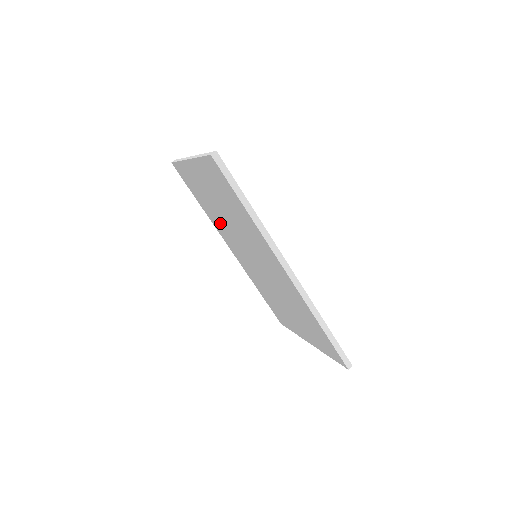
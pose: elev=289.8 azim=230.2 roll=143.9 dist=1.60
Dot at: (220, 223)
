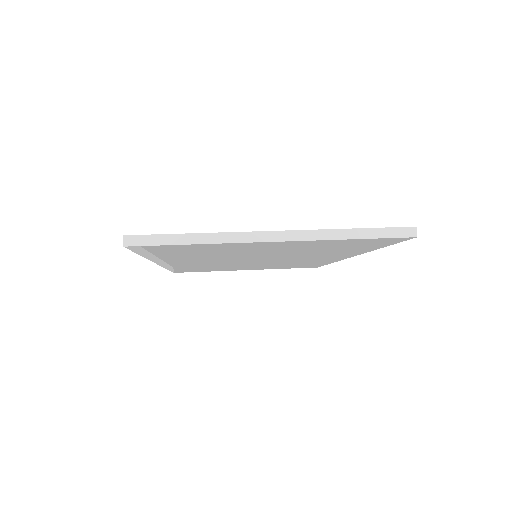
Dot at: occluded
